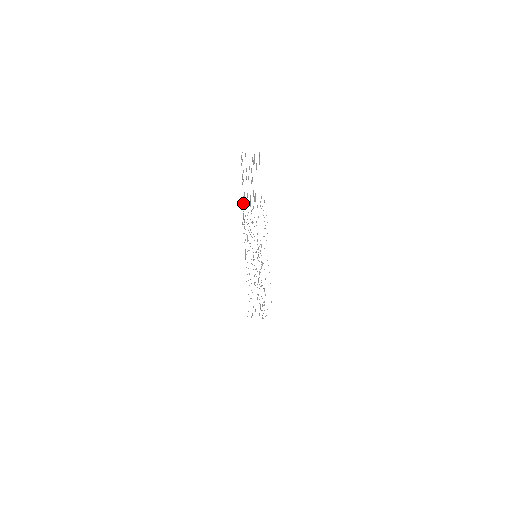
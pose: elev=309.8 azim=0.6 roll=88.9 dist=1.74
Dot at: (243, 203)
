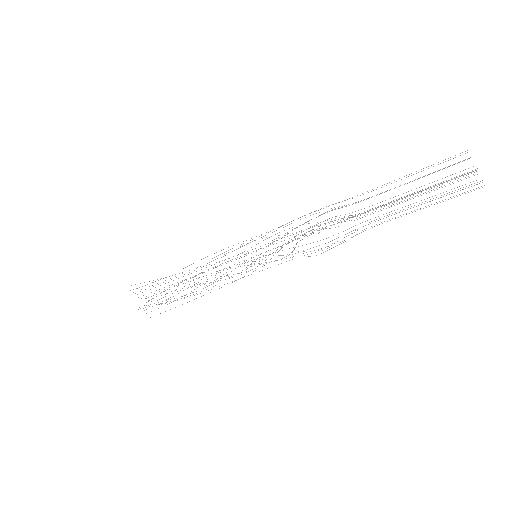
Dot at: (356, 202)
